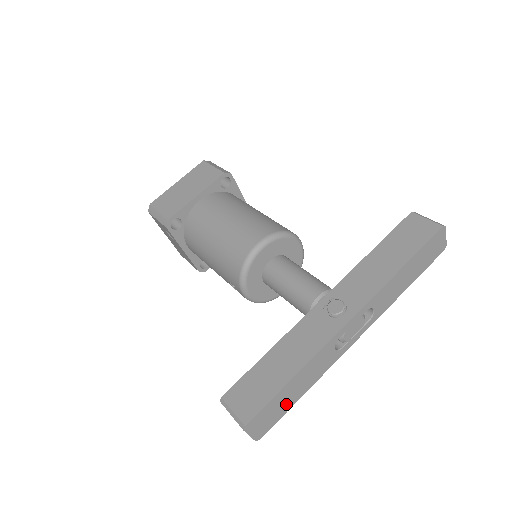
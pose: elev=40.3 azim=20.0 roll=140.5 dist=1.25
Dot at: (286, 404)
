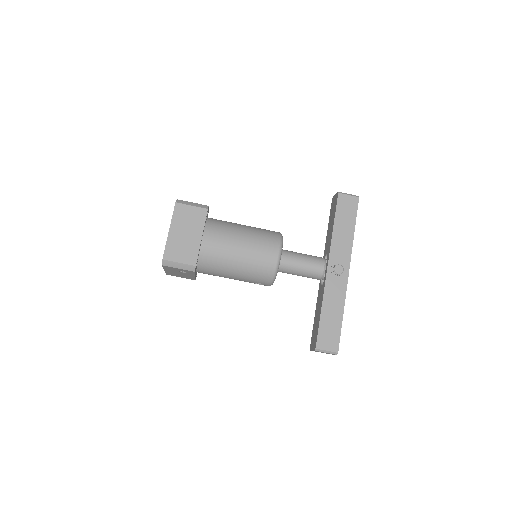
Dot at: occluded
